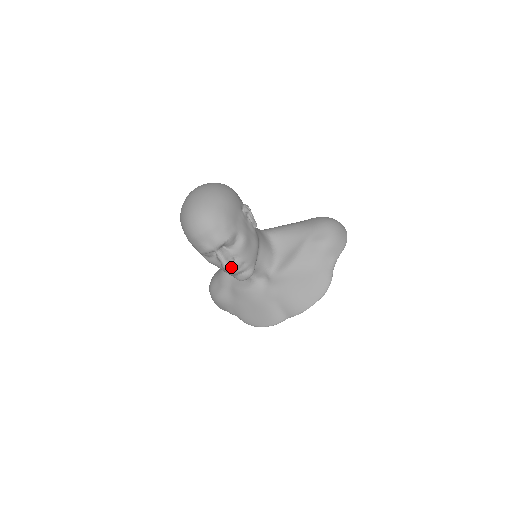
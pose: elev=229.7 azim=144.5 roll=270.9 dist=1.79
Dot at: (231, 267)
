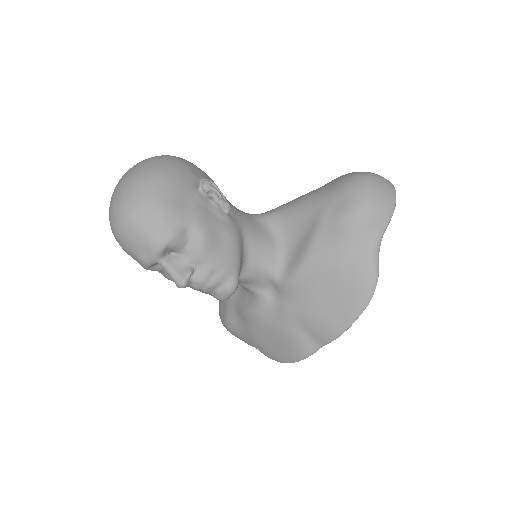
Dot at: (193, 282)
